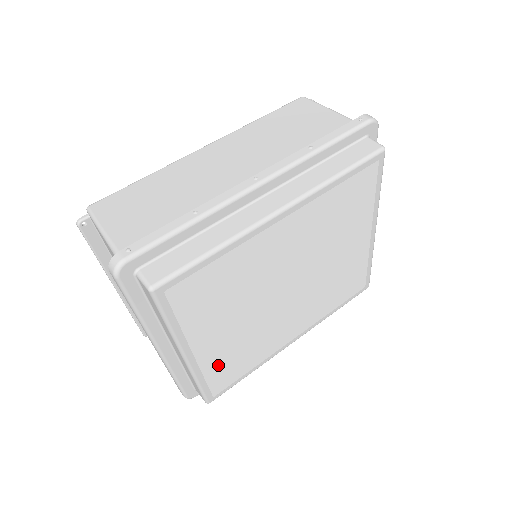
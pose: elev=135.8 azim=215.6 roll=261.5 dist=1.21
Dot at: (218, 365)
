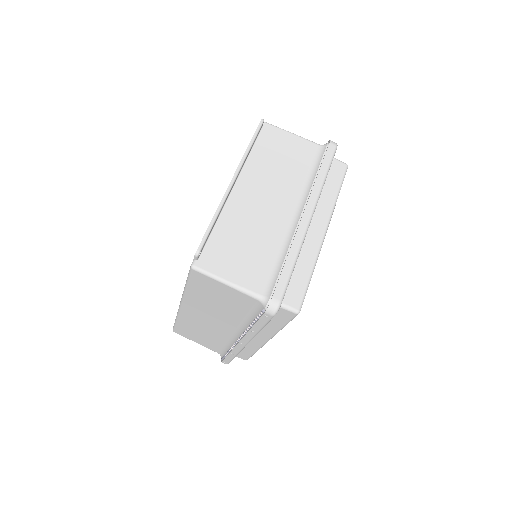
Dot at: occluded
